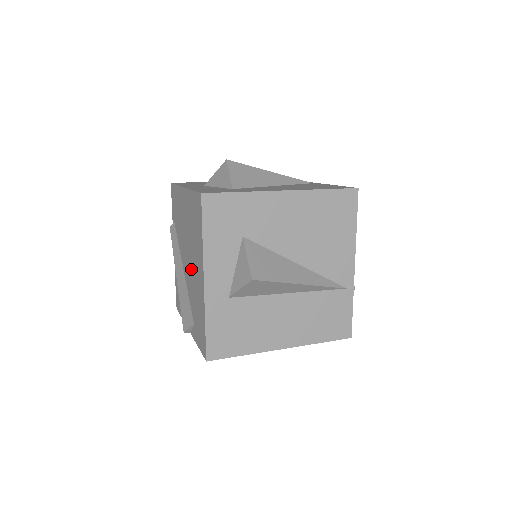
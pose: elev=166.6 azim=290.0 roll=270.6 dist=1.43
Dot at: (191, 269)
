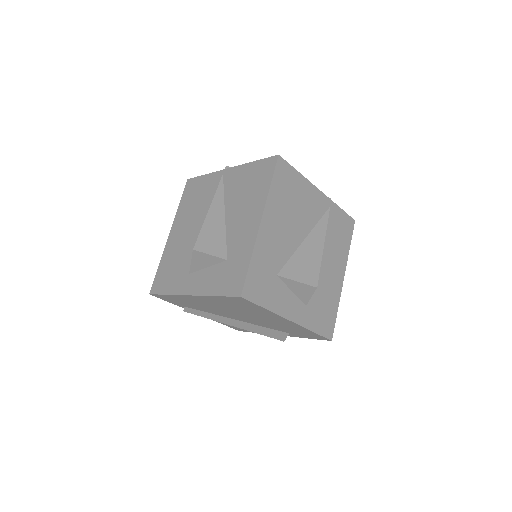
Dot at: (256, 319)
